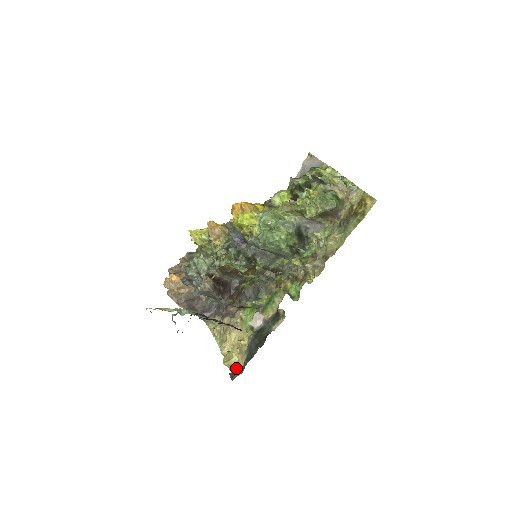
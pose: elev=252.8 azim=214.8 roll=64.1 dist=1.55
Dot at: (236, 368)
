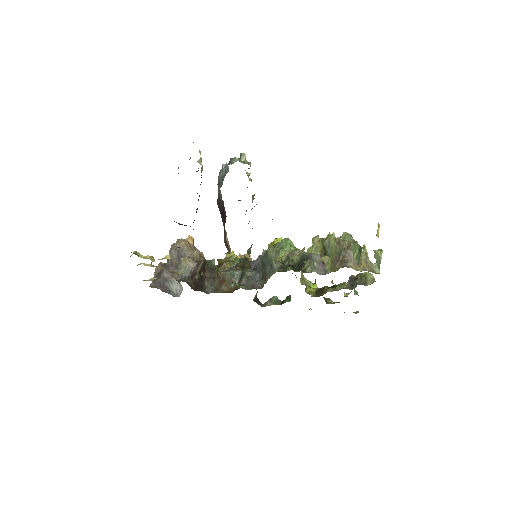
Dot at: (137, 255)
